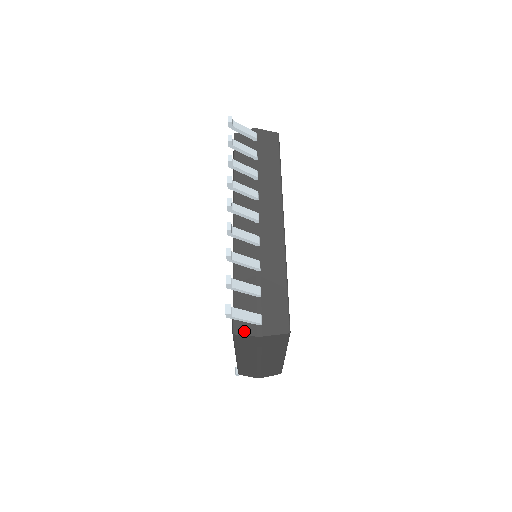
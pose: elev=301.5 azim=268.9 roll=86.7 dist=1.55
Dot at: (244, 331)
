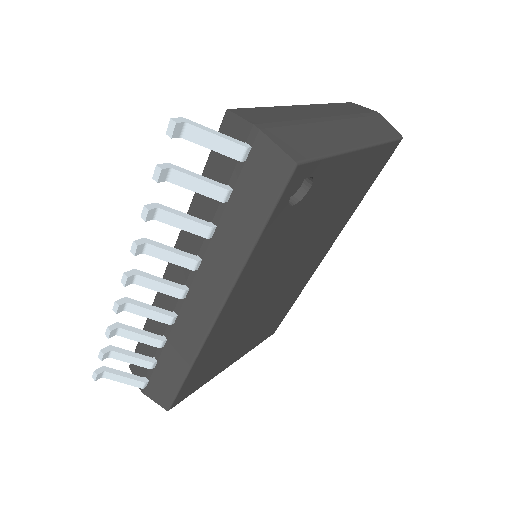
Dot at: (135, 374)
